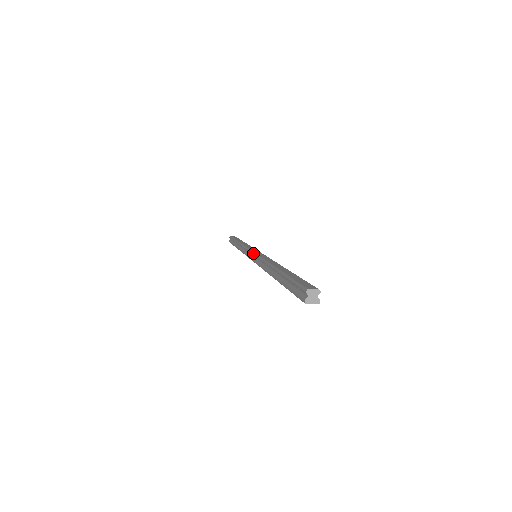
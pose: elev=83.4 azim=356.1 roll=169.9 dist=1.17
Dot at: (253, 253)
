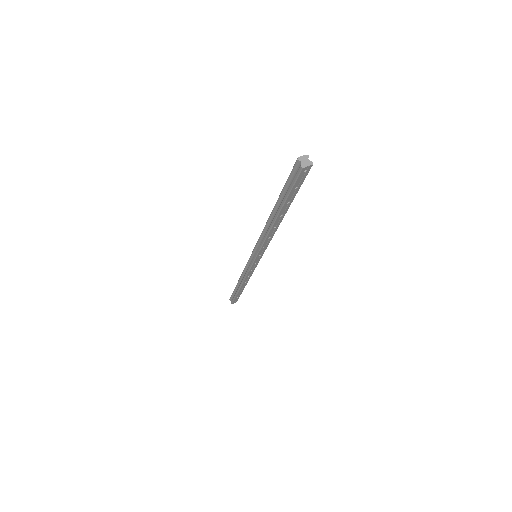
Dot at: (252, 252)
